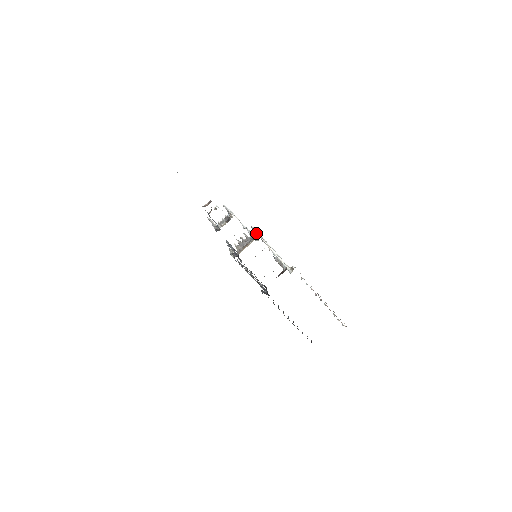
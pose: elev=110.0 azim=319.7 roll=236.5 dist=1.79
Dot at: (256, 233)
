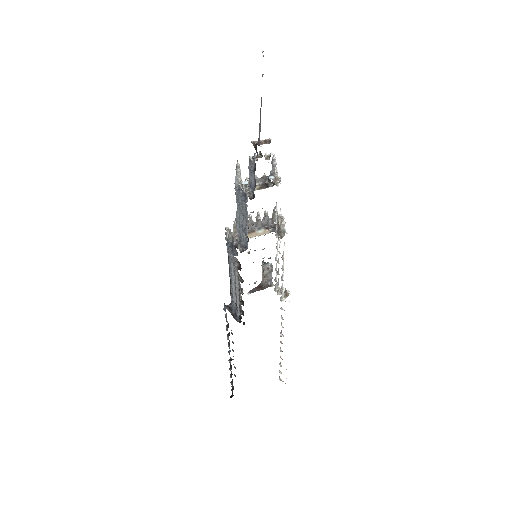
Dot at: (283, 224)
